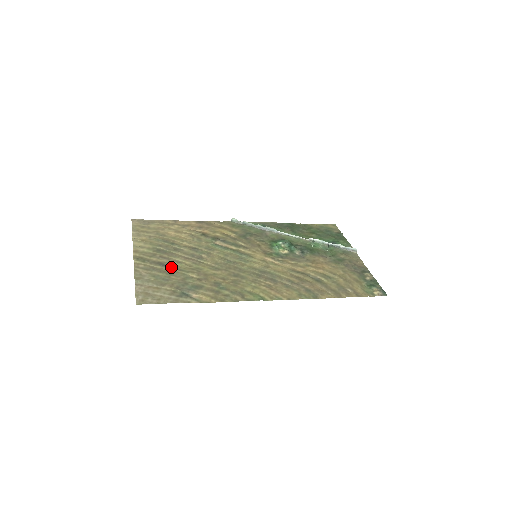
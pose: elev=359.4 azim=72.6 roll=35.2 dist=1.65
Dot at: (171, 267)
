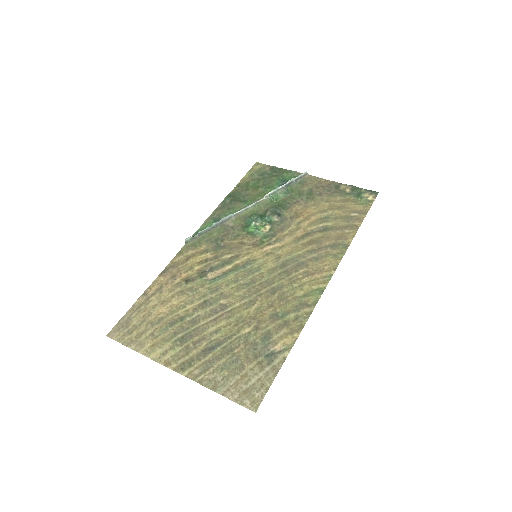
Dot at: (220, 344)
